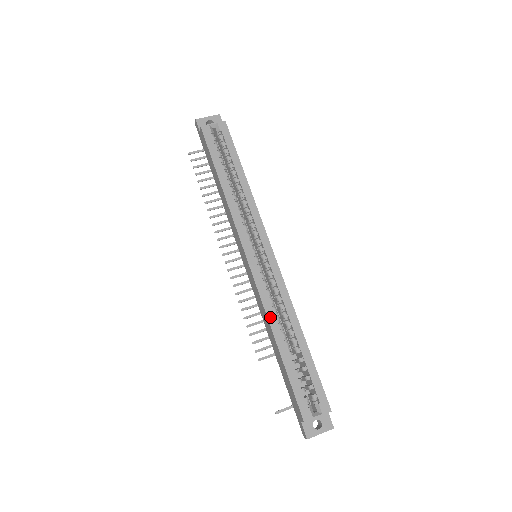
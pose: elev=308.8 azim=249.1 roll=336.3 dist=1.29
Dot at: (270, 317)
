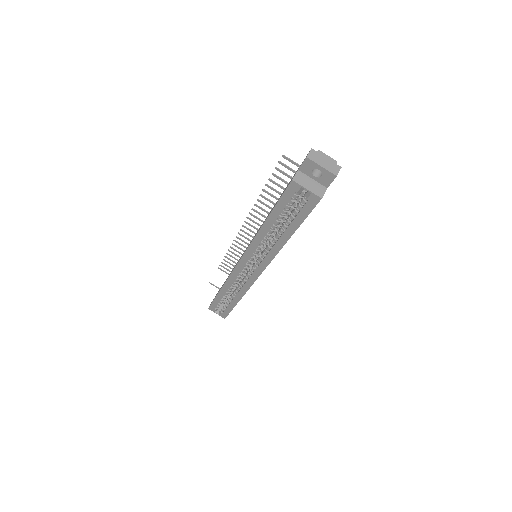
Dot at: (227, 283)
